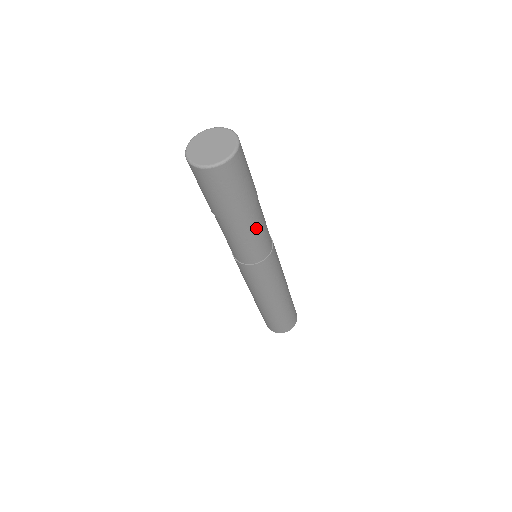
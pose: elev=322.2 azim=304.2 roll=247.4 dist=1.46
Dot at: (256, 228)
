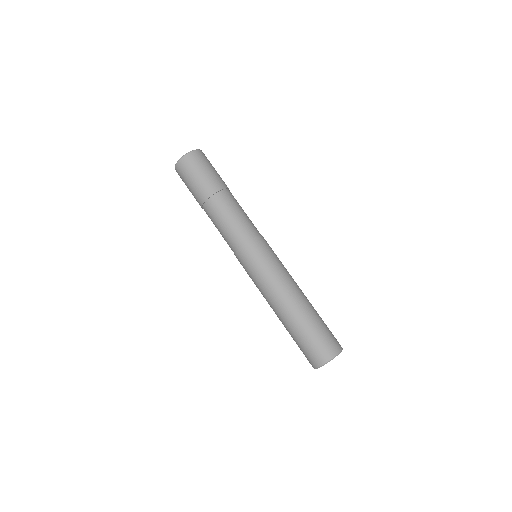
Dot at: (224, 212)
